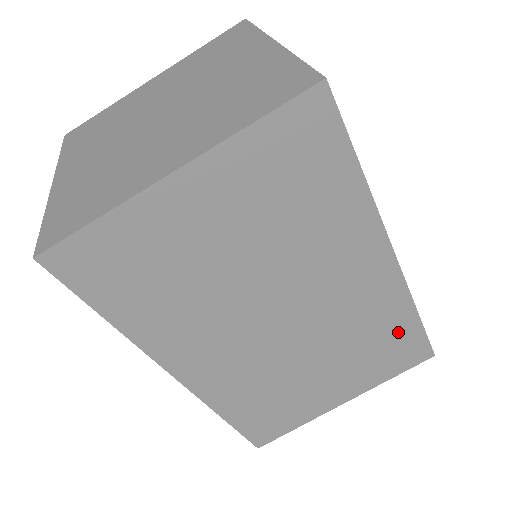
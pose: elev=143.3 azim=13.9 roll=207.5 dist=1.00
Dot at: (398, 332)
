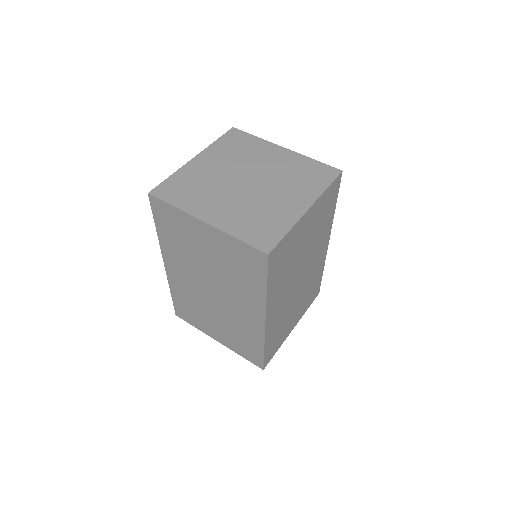
Dot at: (317, 281)
